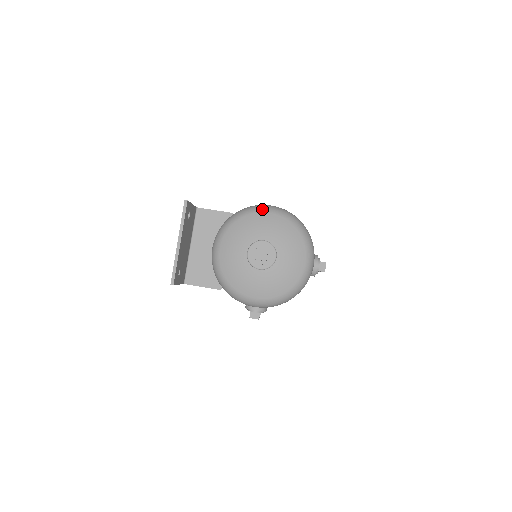
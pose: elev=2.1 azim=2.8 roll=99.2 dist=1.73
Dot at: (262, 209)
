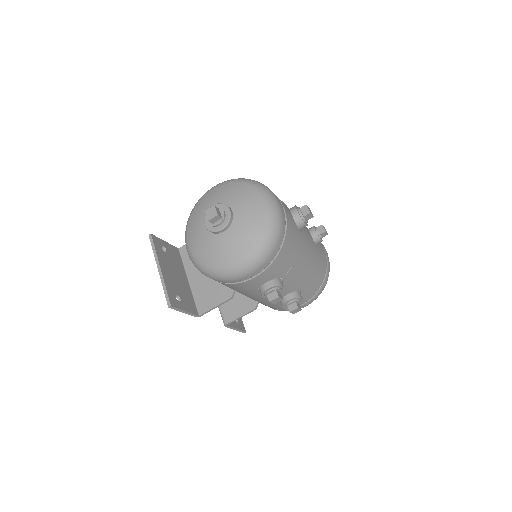
Dot at: (206, 192)
